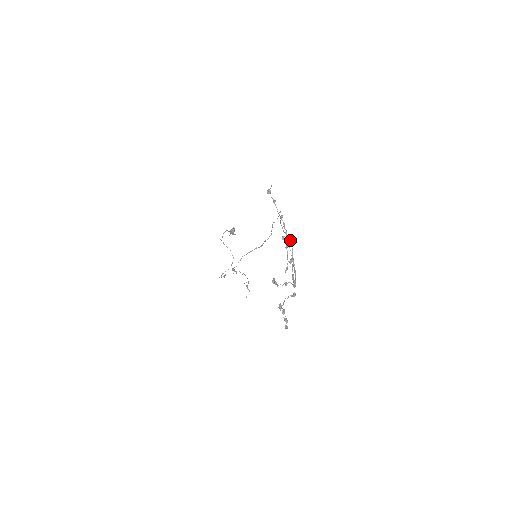
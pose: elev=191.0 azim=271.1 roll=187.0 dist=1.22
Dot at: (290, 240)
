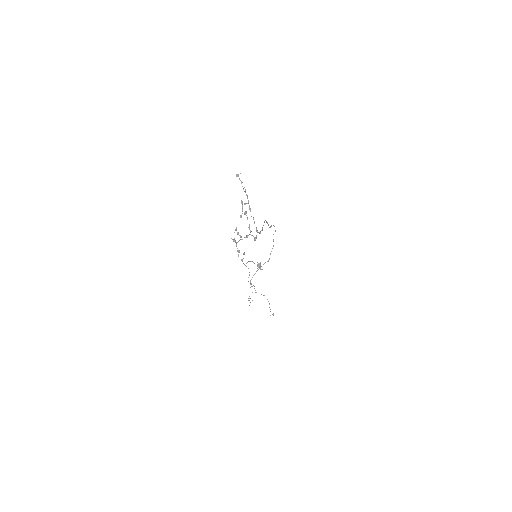
Dot at: (264, 221)
